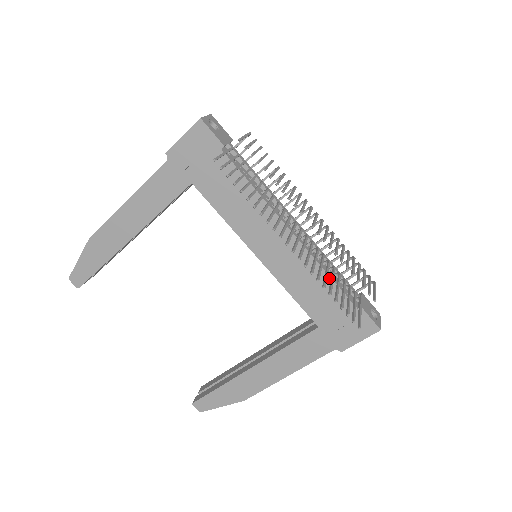
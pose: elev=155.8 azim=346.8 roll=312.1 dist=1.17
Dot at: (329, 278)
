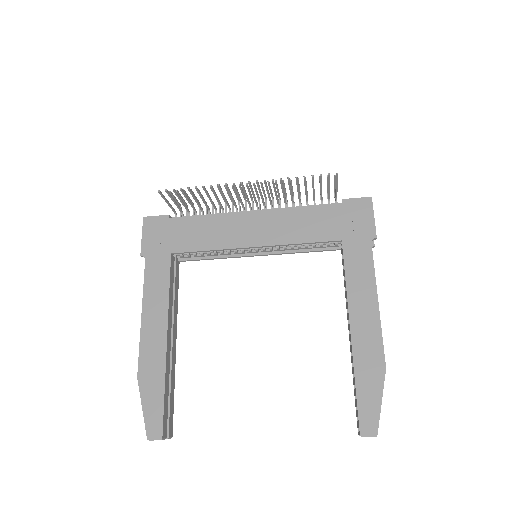
Dot at: (304, 207)
